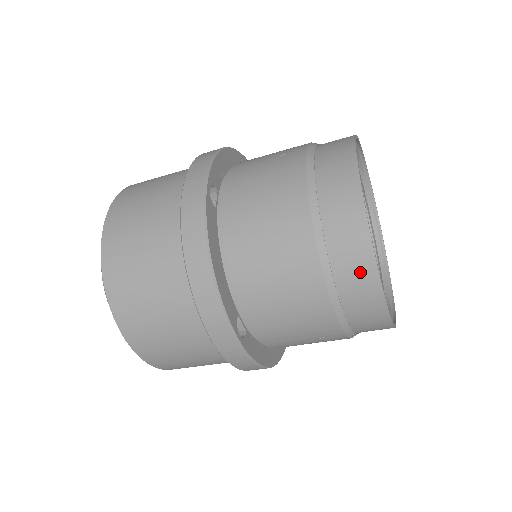
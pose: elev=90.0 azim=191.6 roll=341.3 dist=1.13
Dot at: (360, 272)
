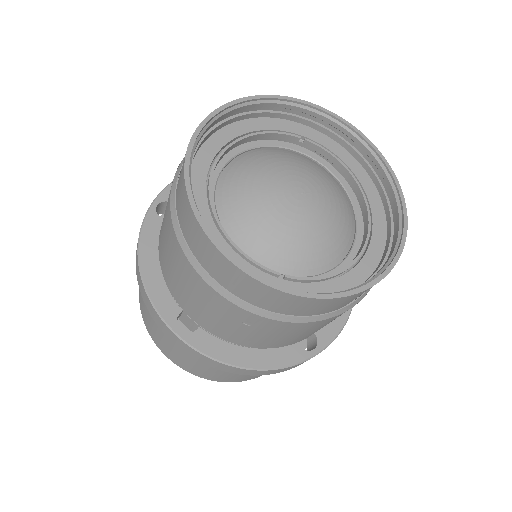
Dot at: (197, 236)
